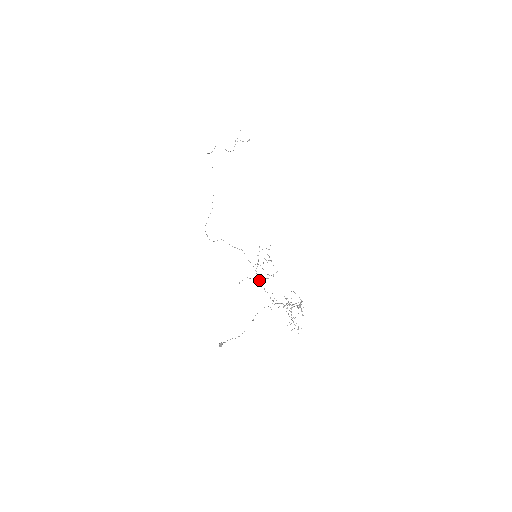
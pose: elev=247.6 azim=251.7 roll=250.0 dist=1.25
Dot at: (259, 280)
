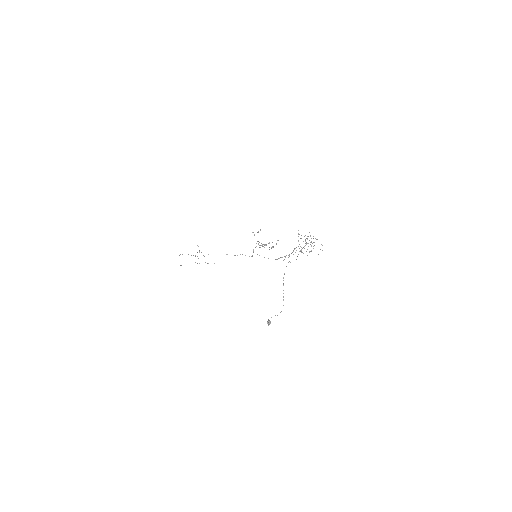
Dot at: occluded
